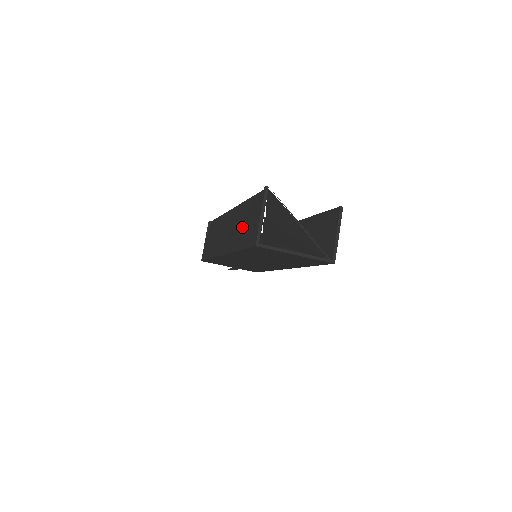
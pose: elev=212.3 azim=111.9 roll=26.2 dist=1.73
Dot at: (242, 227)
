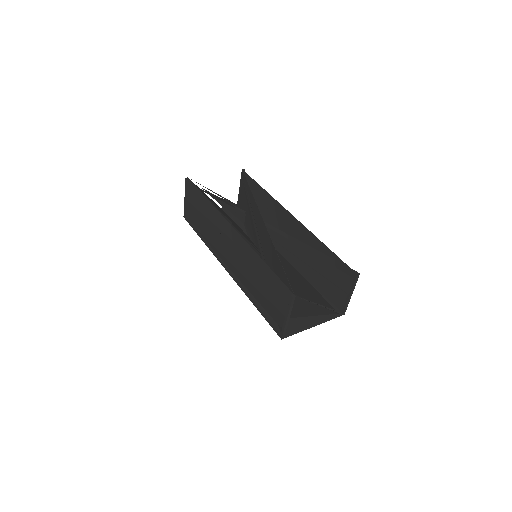
Dot at: (256, 285)
